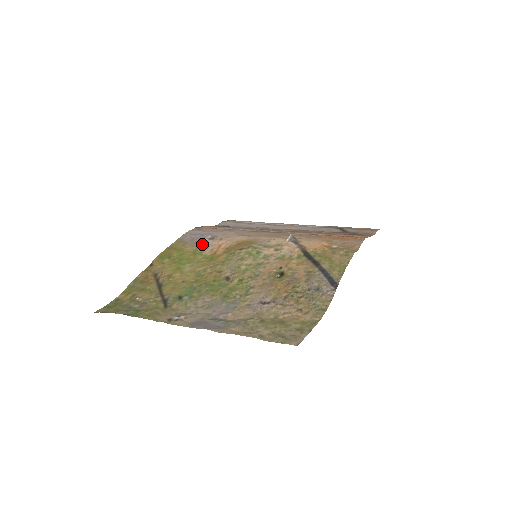
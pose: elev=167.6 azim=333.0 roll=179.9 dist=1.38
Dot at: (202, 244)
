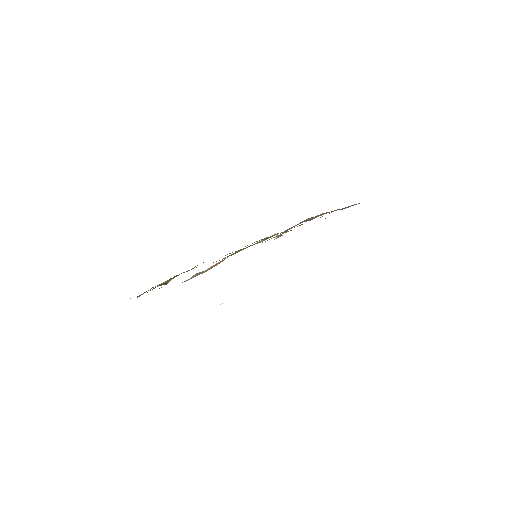
Dot at: (190, 278)
